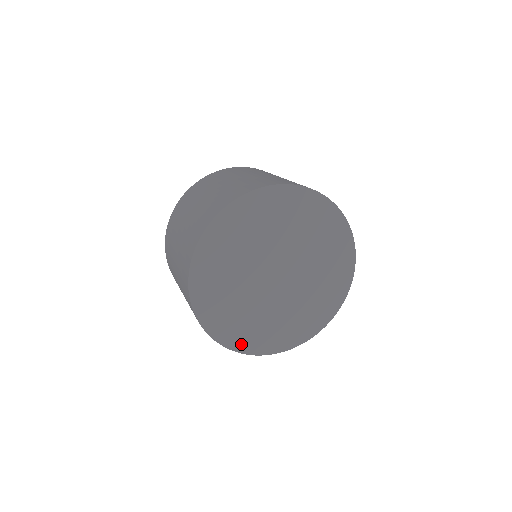
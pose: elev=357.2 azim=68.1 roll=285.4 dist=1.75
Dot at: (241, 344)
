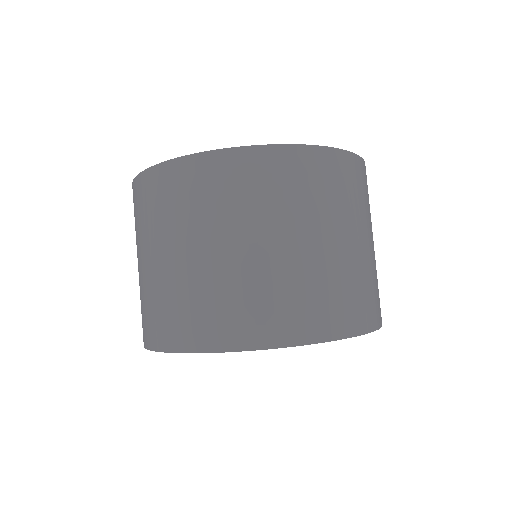
Dot at: occluded
